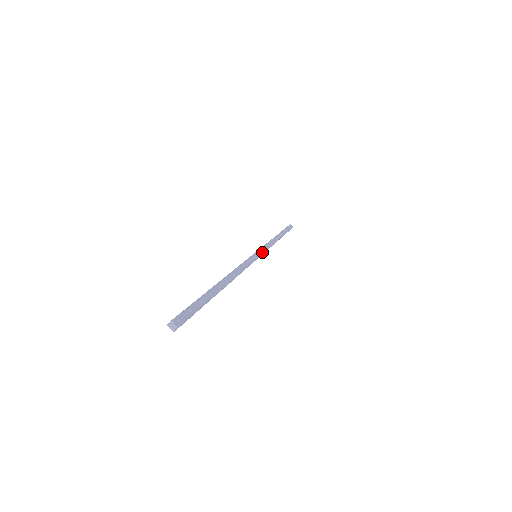
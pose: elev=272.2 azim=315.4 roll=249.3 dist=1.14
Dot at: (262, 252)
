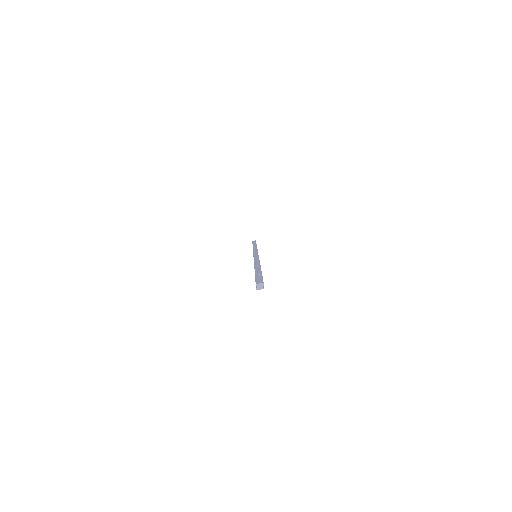
Dot at: occluded
